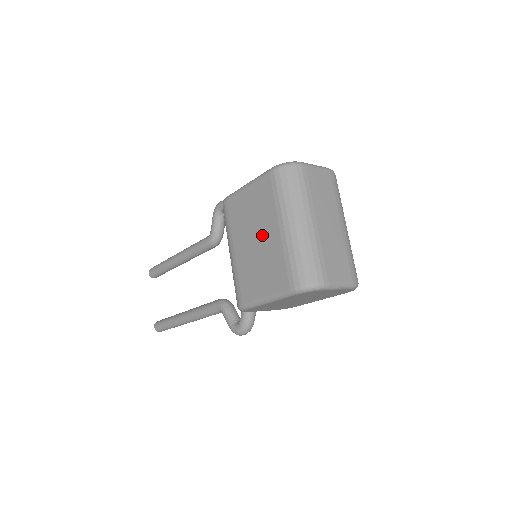
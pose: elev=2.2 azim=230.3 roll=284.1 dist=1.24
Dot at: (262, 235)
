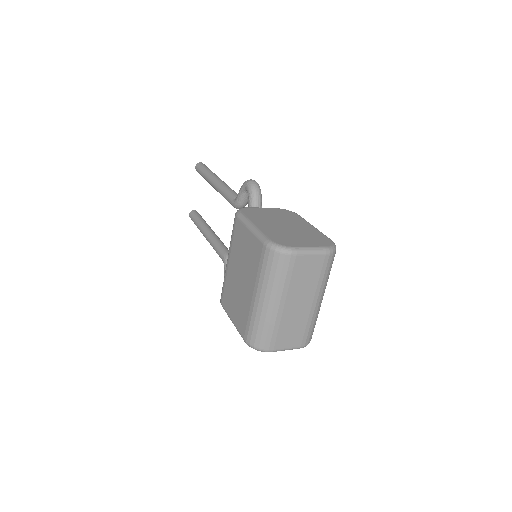
Dot at: (244, 281)
